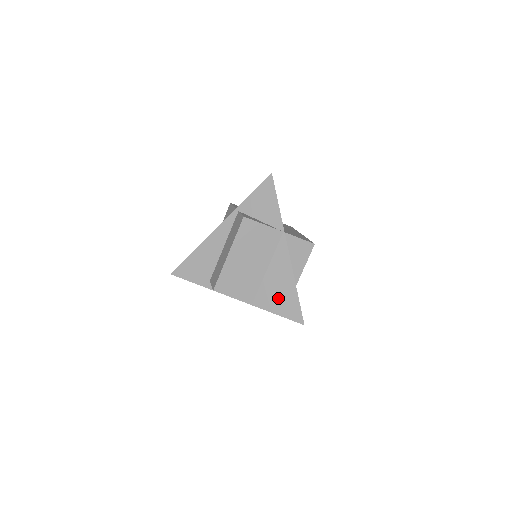
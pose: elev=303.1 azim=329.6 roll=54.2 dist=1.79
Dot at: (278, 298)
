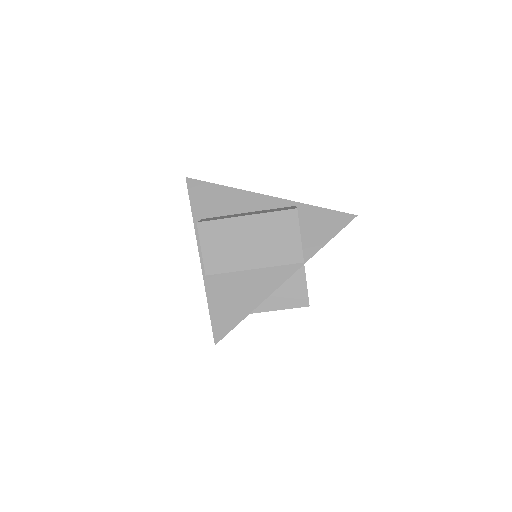
Dot at: (228, 299)
